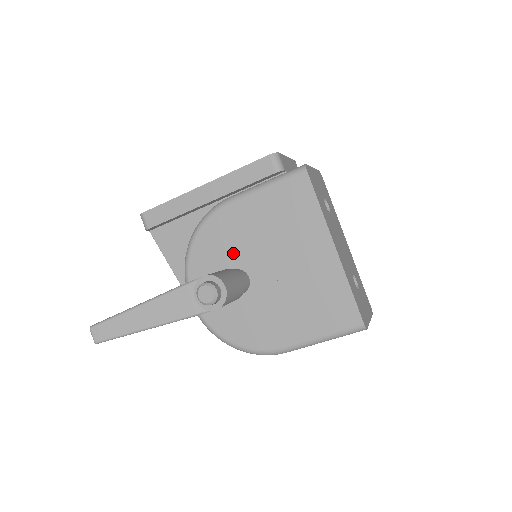
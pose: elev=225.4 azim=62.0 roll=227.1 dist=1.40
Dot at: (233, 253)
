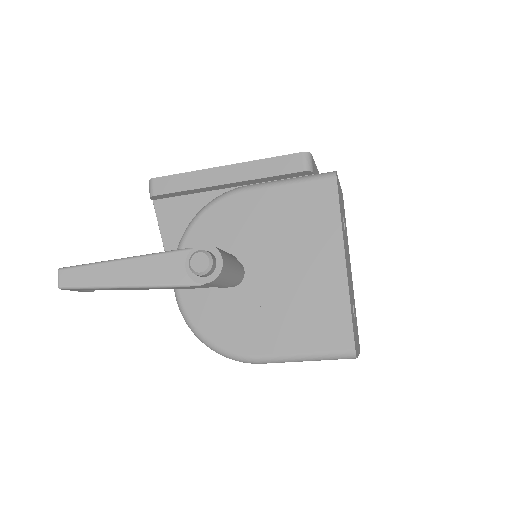
Dot at: (235, 242)
